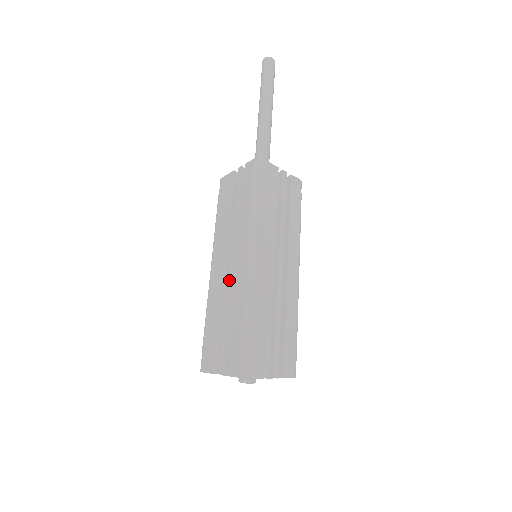
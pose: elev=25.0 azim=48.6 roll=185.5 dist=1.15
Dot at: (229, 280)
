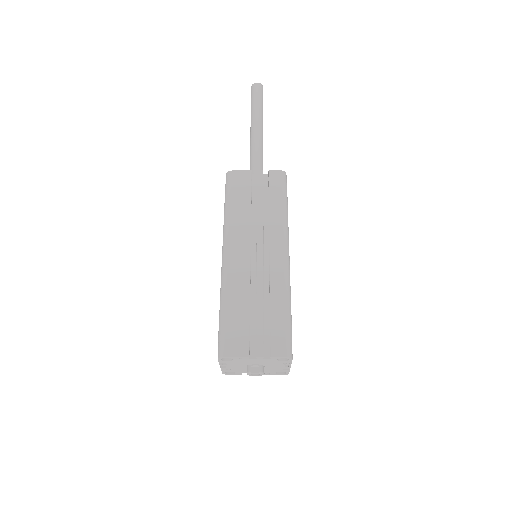
Dot at: occluded
